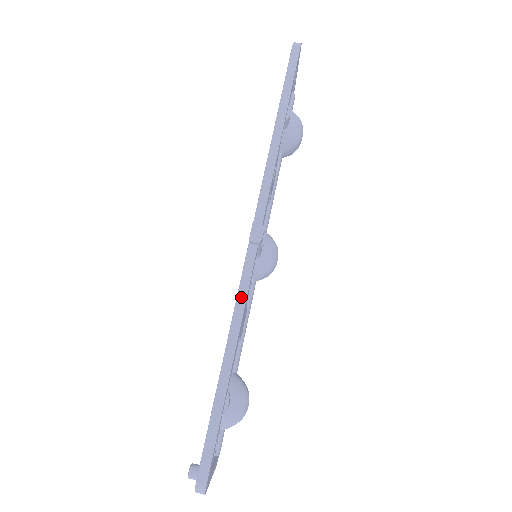
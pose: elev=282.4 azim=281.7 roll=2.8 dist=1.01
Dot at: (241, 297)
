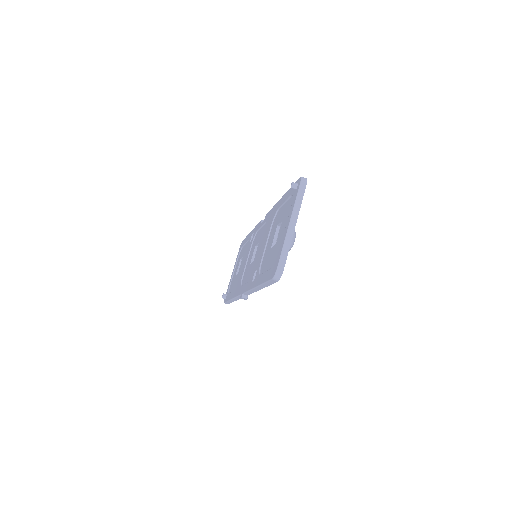
Dot at: (238, 298)
